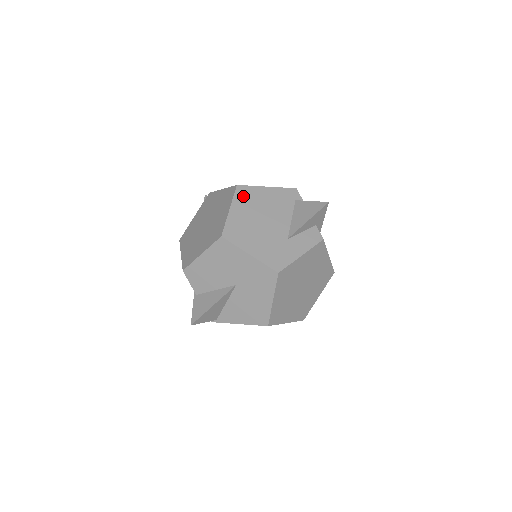
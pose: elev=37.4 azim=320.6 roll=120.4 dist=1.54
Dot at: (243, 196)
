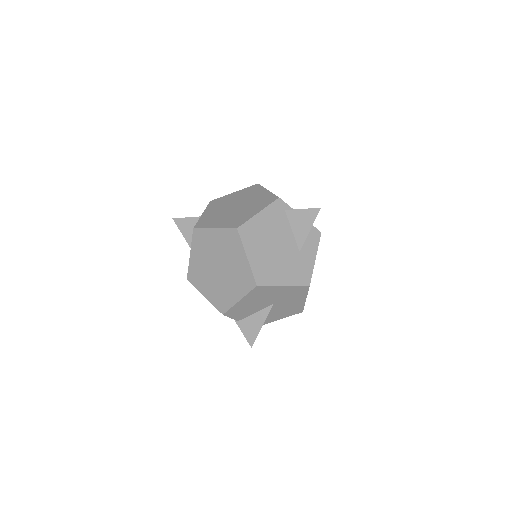
Dot at: (248, 236)
